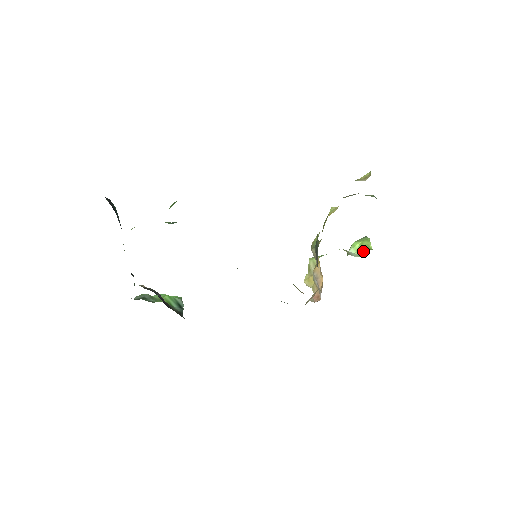
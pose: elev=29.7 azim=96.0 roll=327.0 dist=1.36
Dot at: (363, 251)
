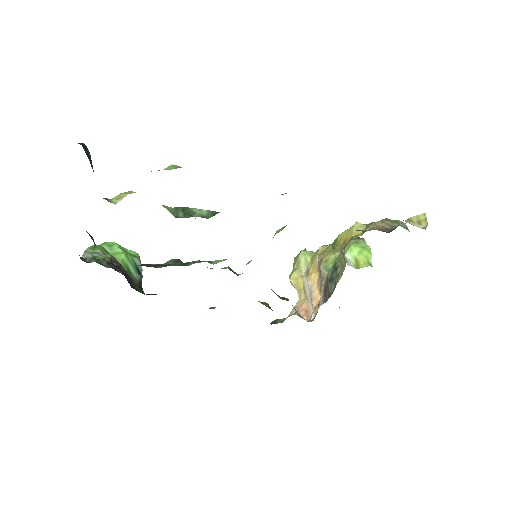
Dot at: (361, 262)
